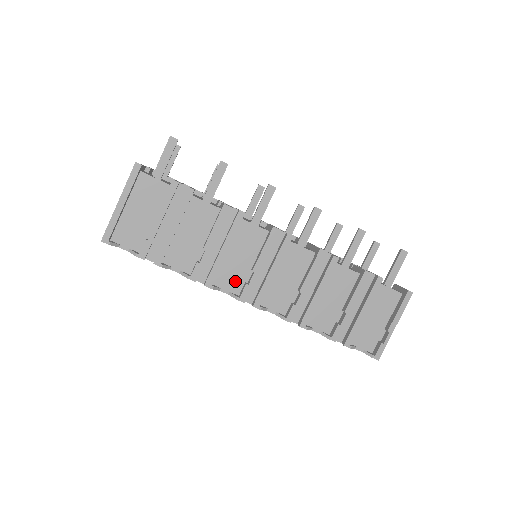
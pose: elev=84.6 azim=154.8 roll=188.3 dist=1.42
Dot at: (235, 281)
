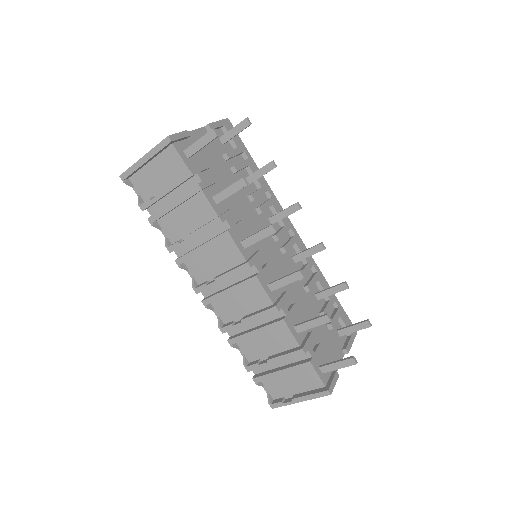
Dot at: (201, 274)
